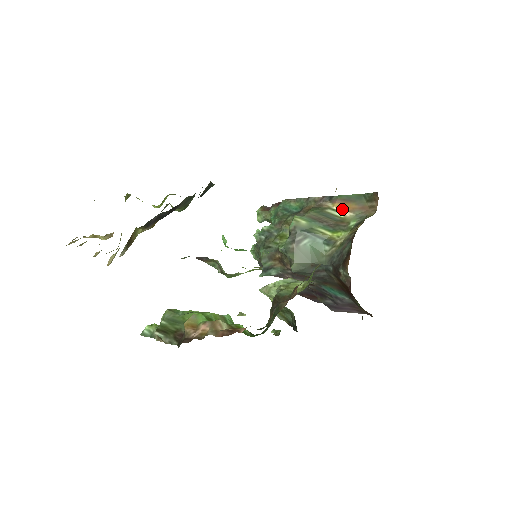
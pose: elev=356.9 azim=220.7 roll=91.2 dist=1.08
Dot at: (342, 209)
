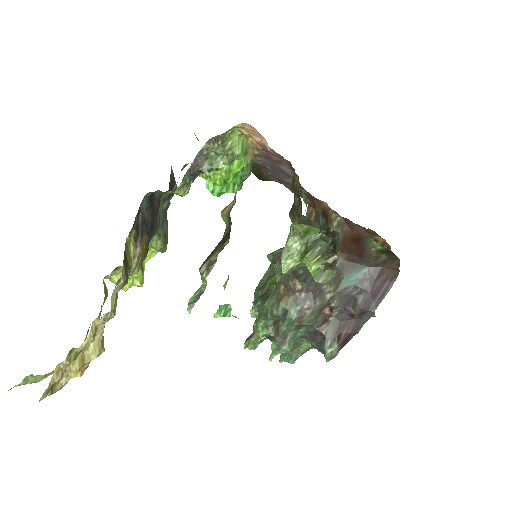
Dot at: occluded
